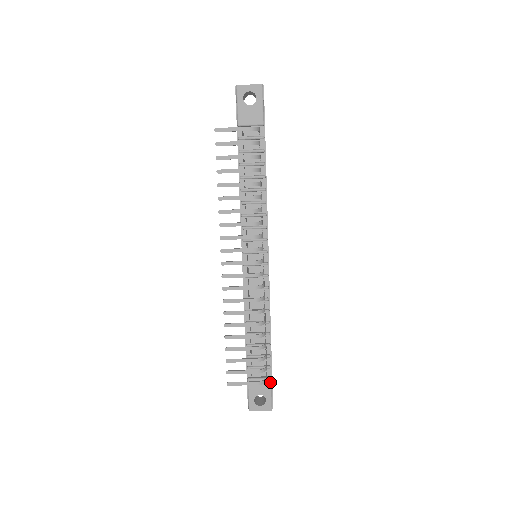
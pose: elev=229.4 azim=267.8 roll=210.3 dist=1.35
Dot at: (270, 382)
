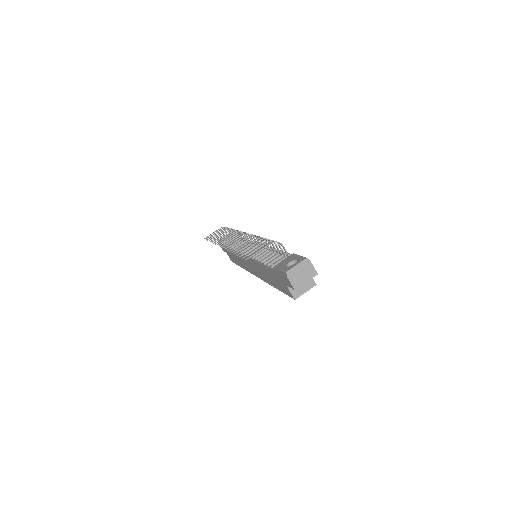
Dot at: (294, 254)
